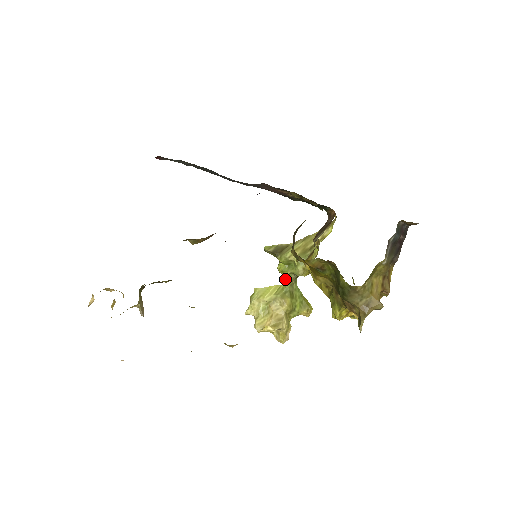
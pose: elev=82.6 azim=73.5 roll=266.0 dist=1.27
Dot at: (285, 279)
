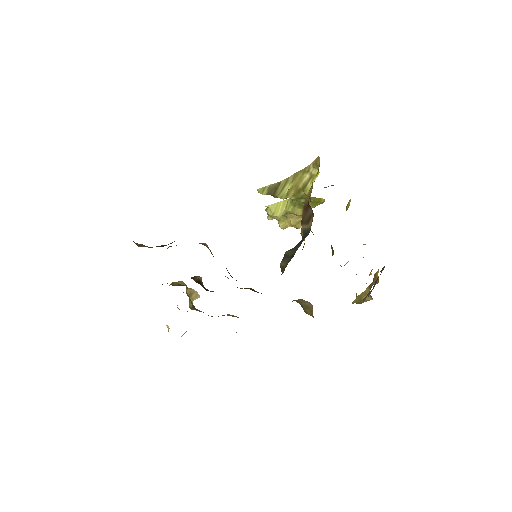
Dot at: occluded
